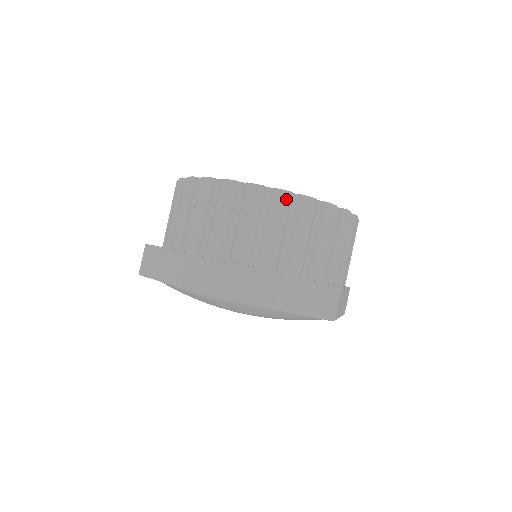
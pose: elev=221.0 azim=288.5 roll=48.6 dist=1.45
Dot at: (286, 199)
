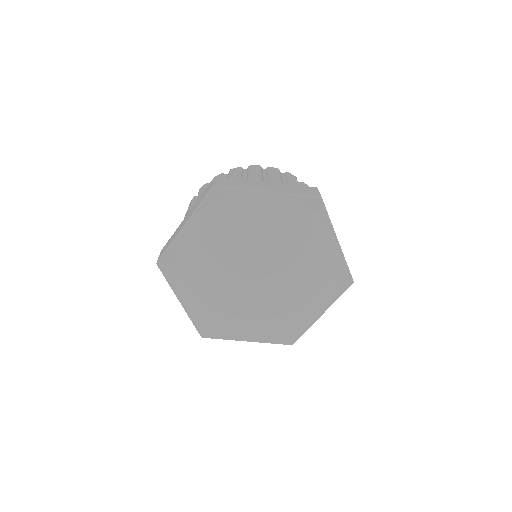
Dot at: (258, 167)
